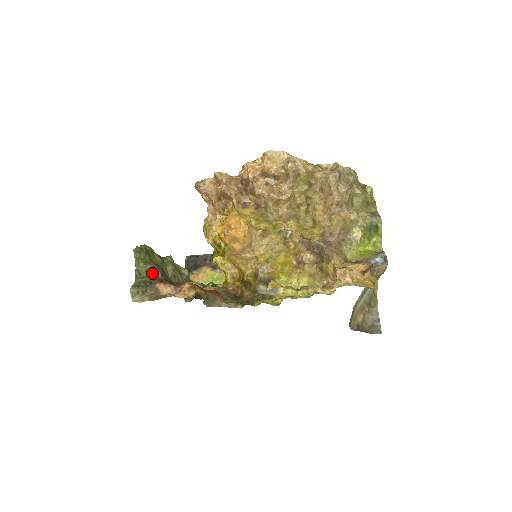
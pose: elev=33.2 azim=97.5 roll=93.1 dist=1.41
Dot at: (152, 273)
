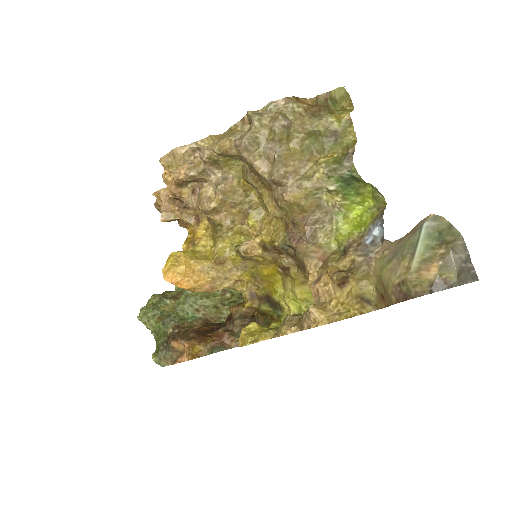
Dot at: (164, 331)
